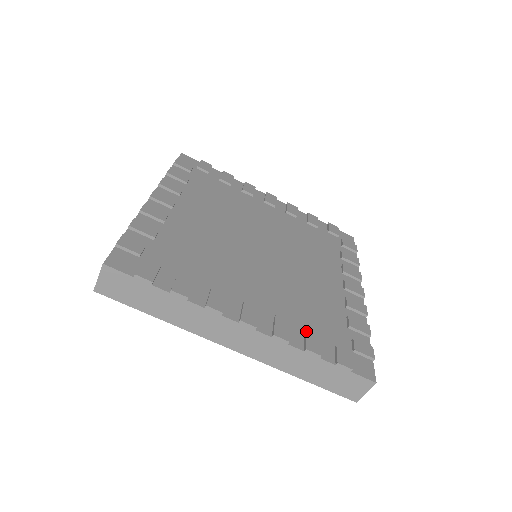
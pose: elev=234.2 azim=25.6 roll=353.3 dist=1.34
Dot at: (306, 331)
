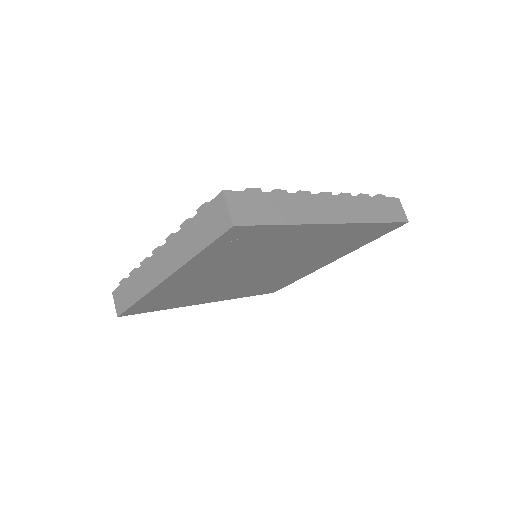
Dot at: occluded
